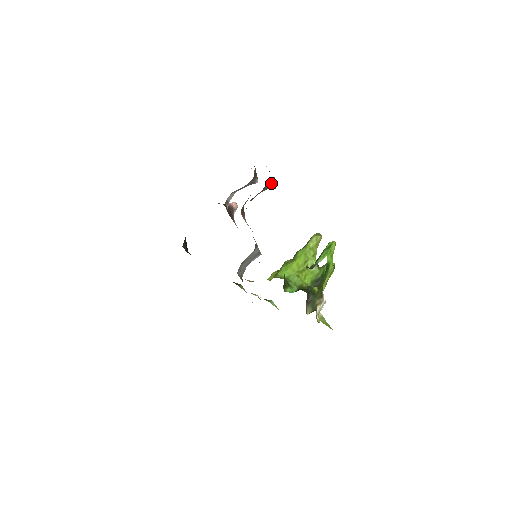
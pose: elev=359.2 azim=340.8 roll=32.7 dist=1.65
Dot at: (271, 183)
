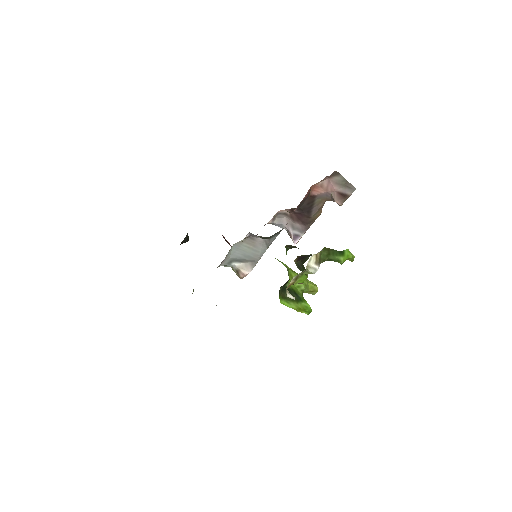
Dot at: (350, 190)
